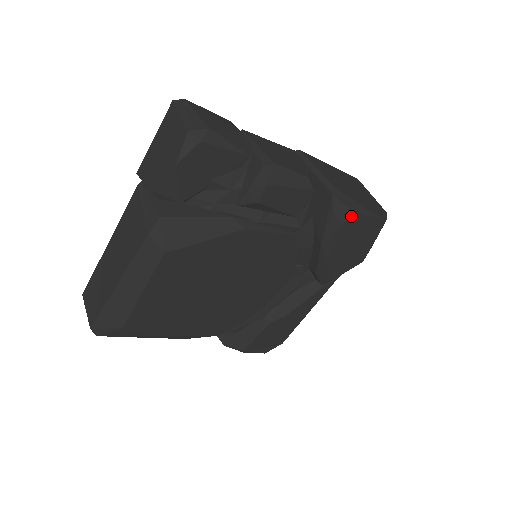
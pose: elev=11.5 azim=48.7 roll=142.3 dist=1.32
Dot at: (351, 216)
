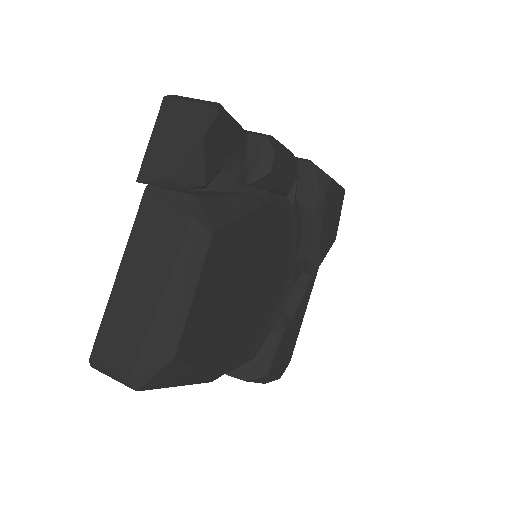
Dot at: (330, 182)
